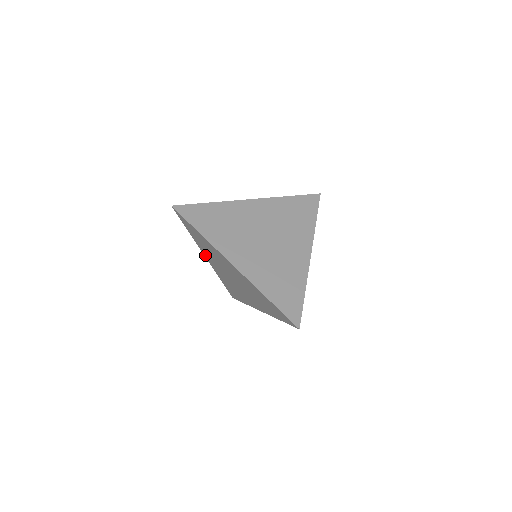
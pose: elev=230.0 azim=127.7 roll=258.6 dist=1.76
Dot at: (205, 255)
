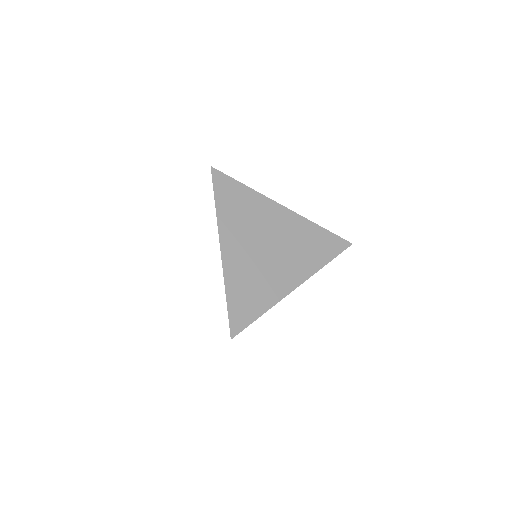
Dot at: occluded
